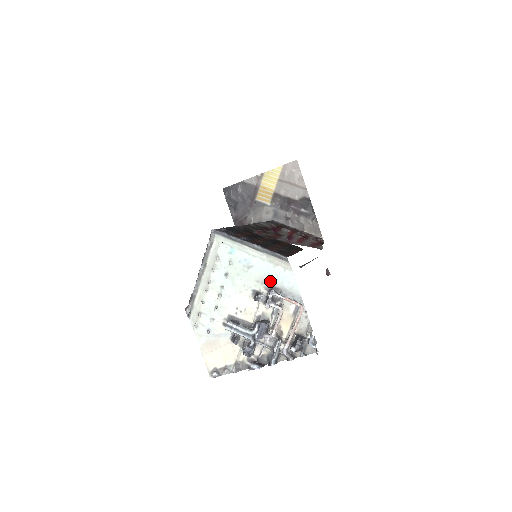
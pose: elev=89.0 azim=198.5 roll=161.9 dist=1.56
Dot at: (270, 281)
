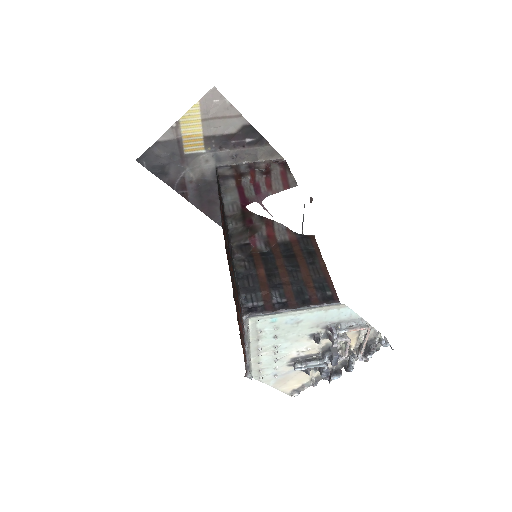
Dot at: (325, 322)
